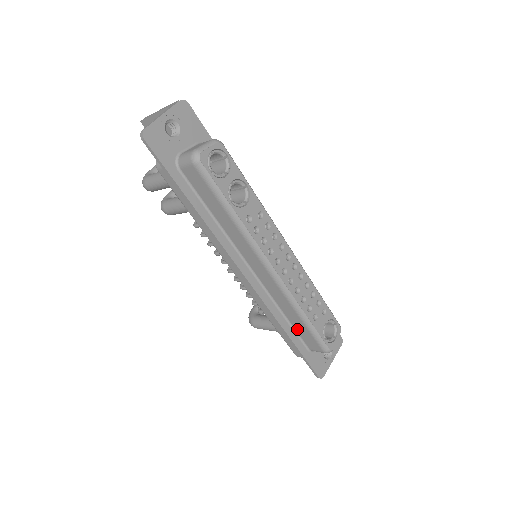
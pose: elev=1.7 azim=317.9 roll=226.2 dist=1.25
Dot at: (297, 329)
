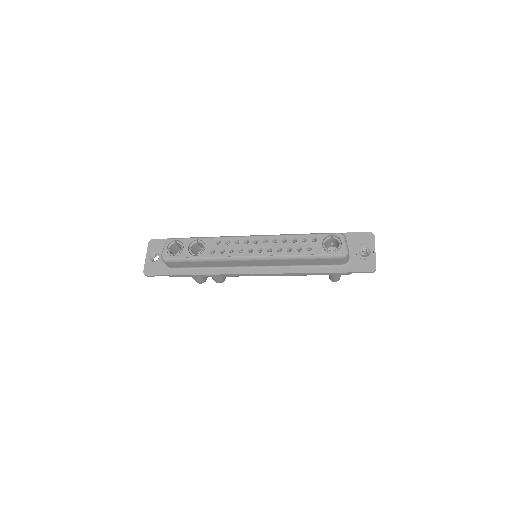
Dot at: (316, 264)
